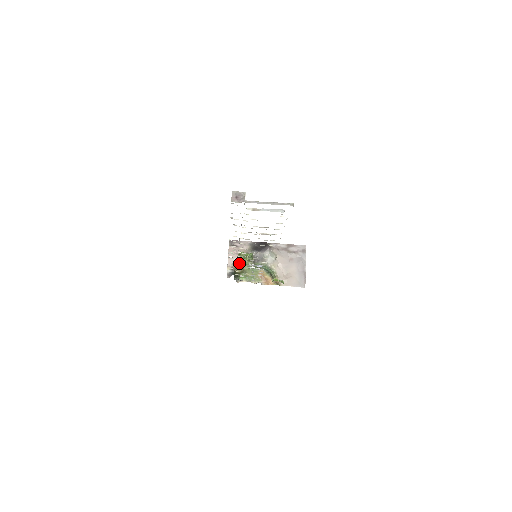
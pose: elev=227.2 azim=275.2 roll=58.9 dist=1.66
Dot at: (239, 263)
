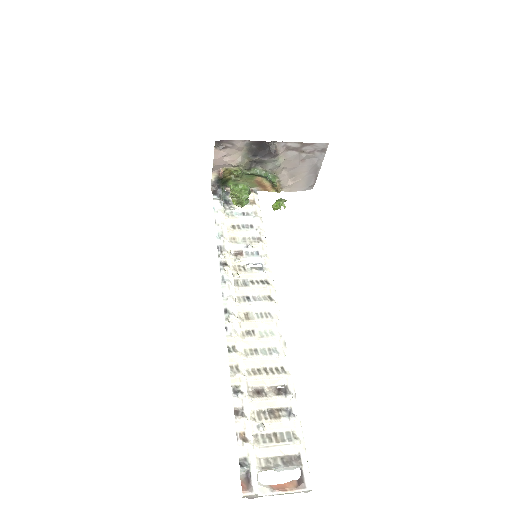
Dot at: (229, 169)
